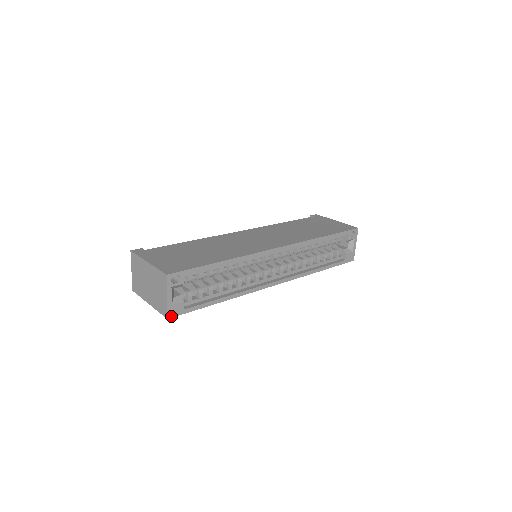
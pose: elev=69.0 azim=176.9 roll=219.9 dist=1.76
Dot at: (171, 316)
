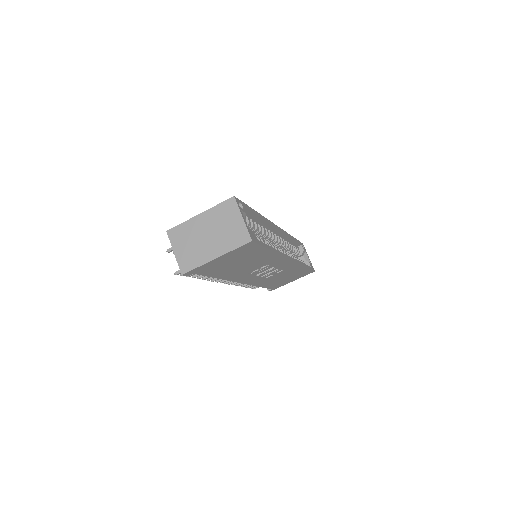
Dot at: (252, 240)
